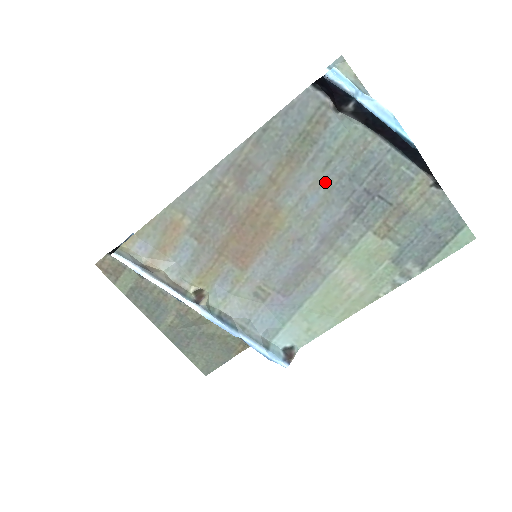
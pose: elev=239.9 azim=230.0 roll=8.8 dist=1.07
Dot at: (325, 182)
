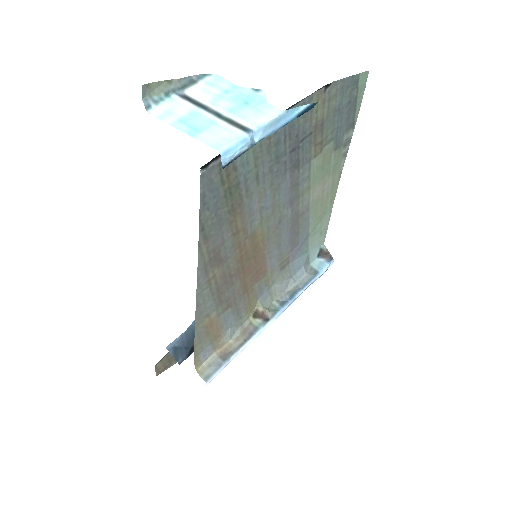
Dot at: (265, 186)
